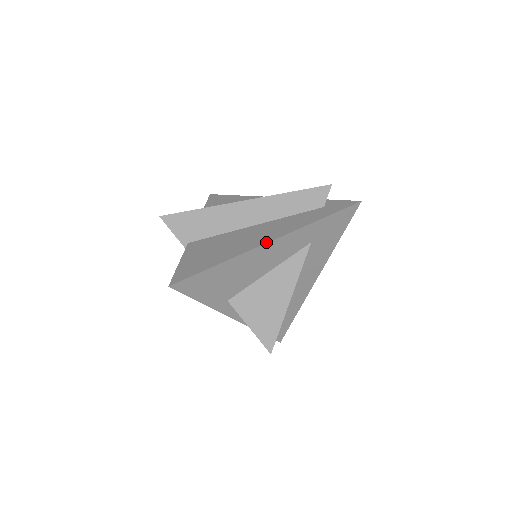
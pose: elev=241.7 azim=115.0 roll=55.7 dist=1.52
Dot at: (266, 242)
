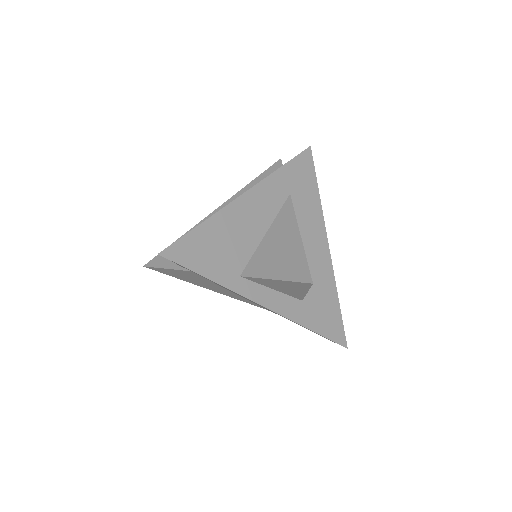
Dot at: (241, 195)
